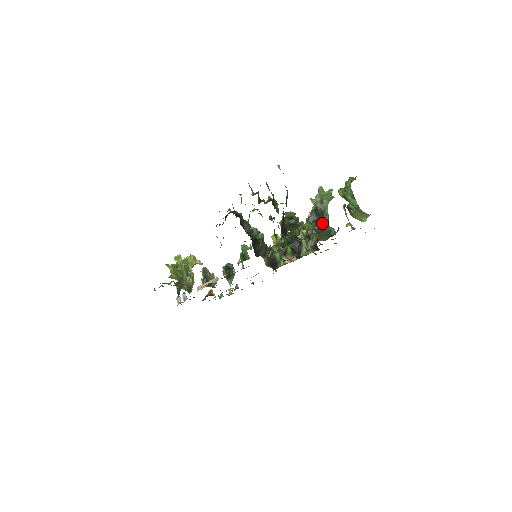
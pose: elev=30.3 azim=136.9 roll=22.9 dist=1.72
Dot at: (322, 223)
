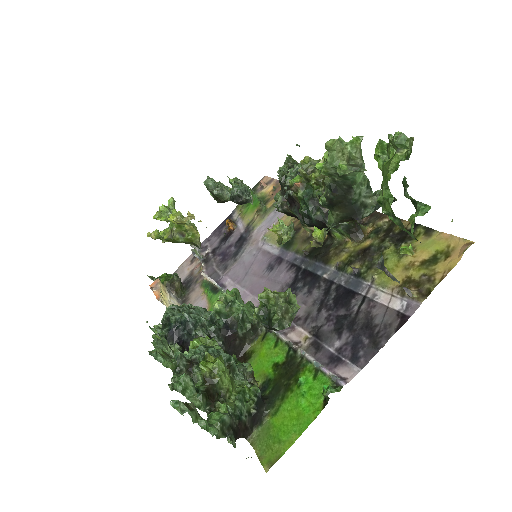
Dot at: (353, 209)
